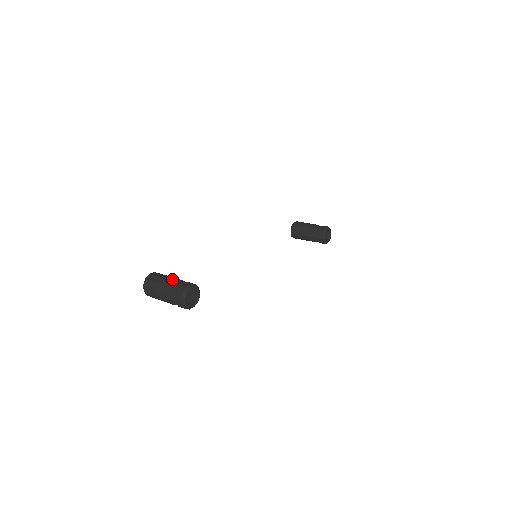
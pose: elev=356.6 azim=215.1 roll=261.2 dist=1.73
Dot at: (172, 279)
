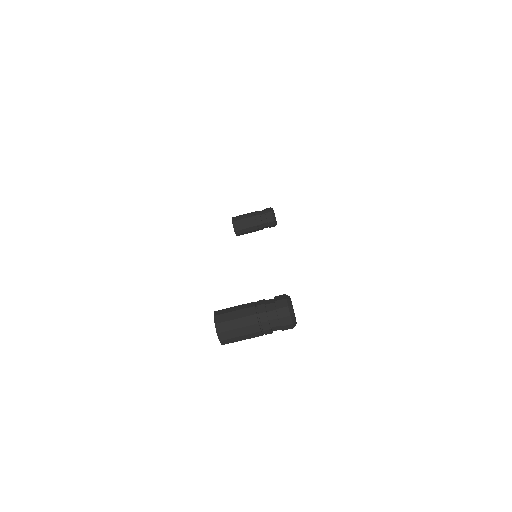
Dot at: (254, 304)
